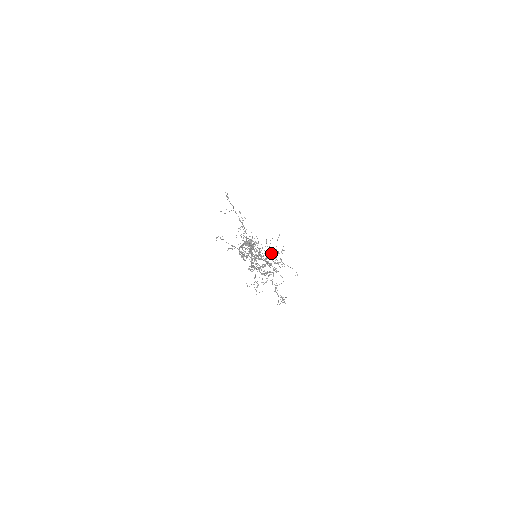
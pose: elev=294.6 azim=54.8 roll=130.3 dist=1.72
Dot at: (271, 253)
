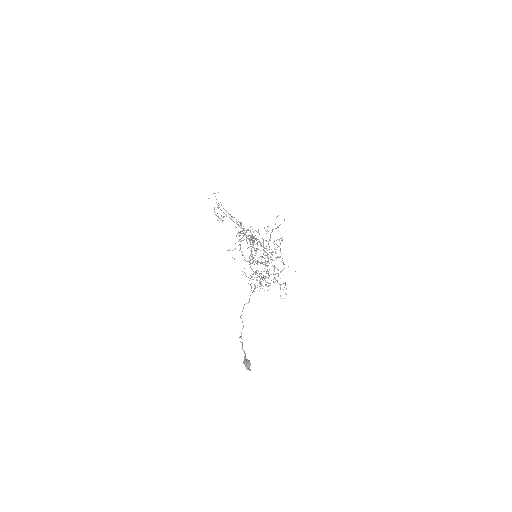
Dot at: occluded
